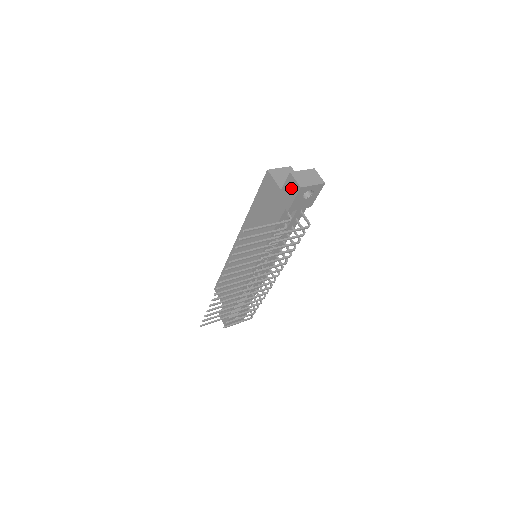
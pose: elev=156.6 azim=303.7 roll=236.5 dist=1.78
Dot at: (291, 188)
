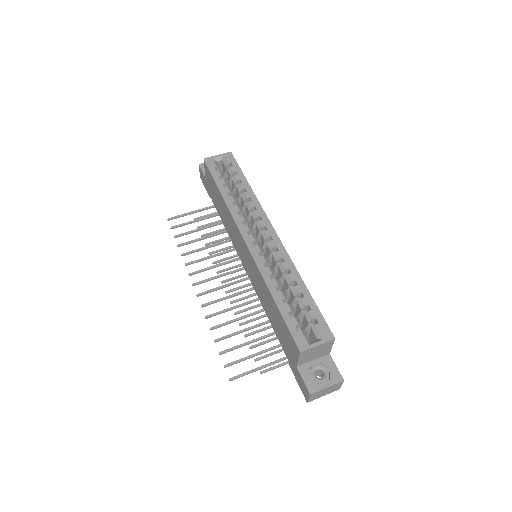
Dot at: (302, 387)
